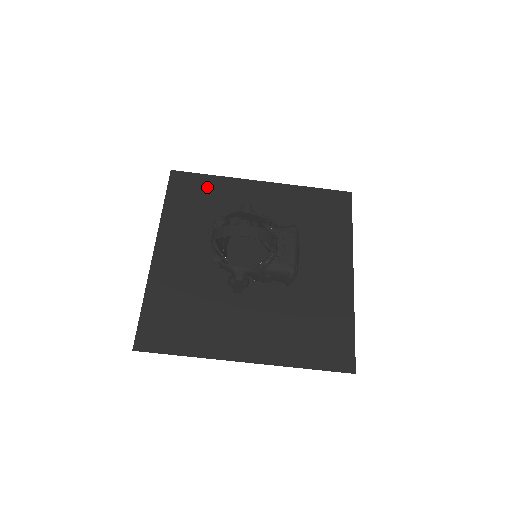
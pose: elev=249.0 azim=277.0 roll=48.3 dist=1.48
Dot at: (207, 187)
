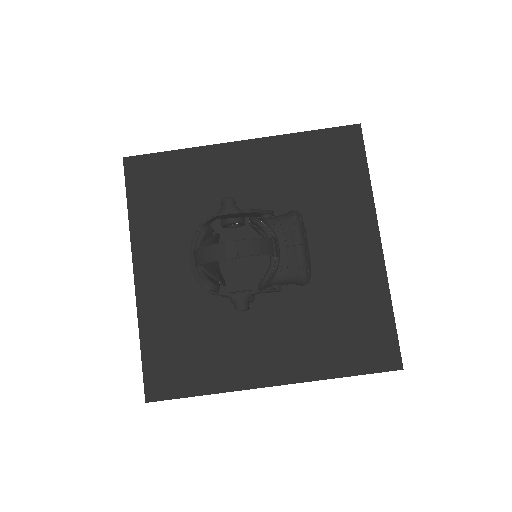
Dot at: (174, 169)
